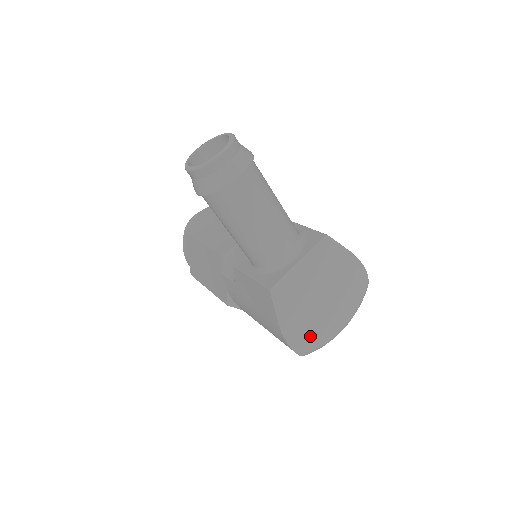
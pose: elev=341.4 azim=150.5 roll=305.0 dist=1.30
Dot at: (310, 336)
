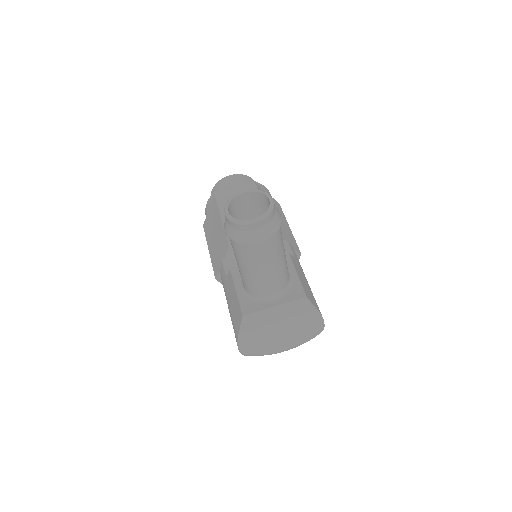
Dot at: (258, 349)
